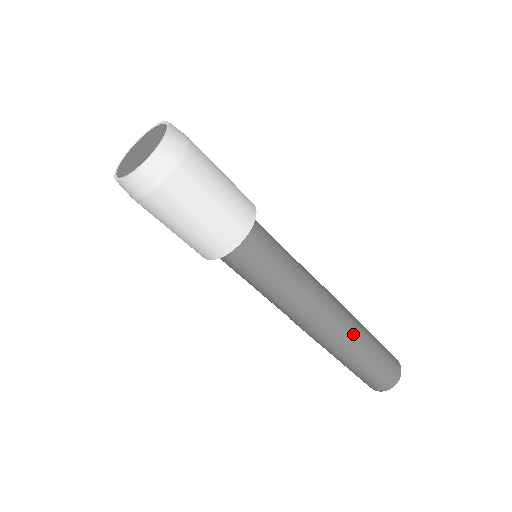
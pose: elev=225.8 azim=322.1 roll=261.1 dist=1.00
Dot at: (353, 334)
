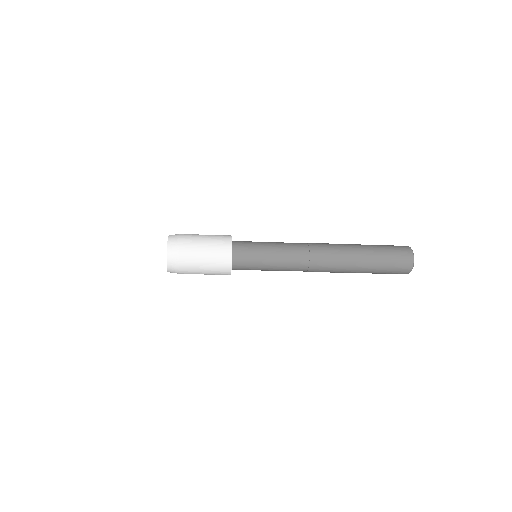
Dot at: (346, 257)
